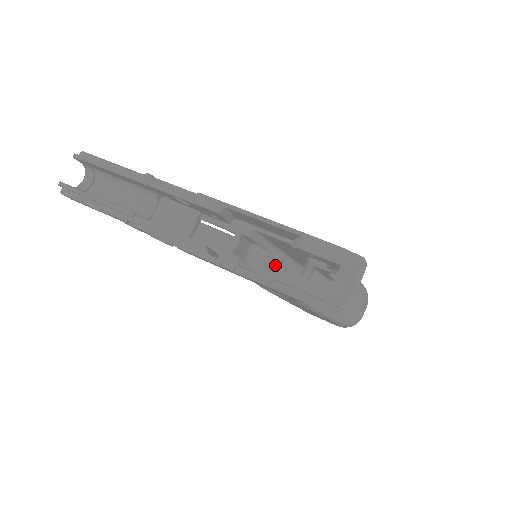
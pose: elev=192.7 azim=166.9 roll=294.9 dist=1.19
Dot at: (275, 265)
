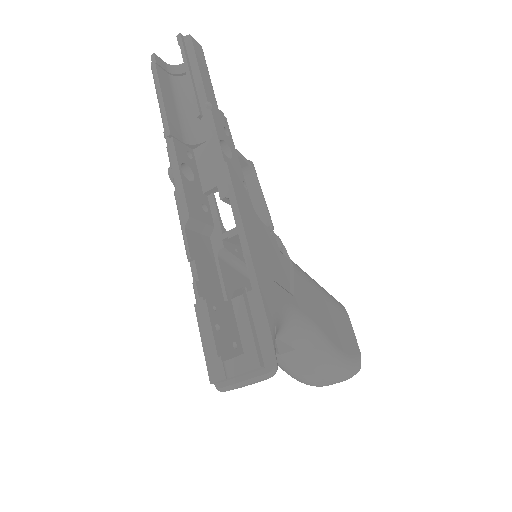
Dot at: occluded
